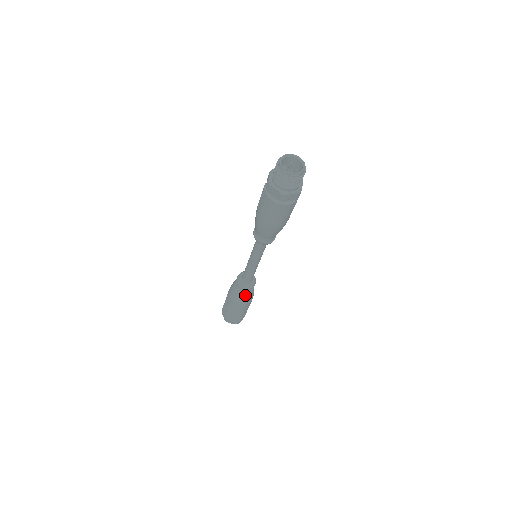
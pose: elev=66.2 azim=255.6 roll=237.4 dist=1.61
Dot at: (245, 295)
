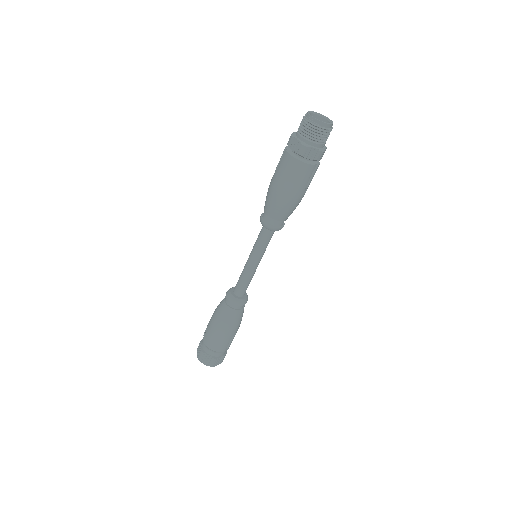
Dot at: (231, 314)
